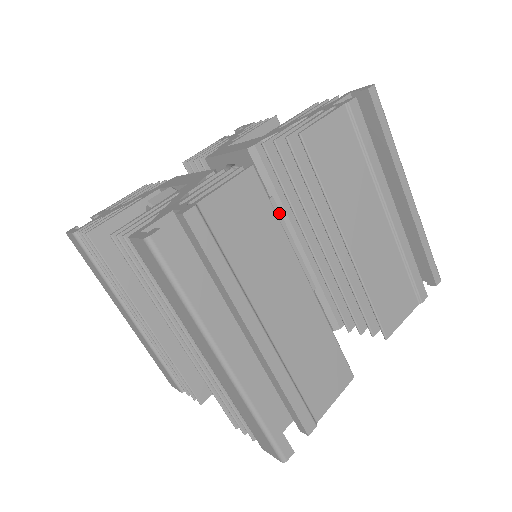
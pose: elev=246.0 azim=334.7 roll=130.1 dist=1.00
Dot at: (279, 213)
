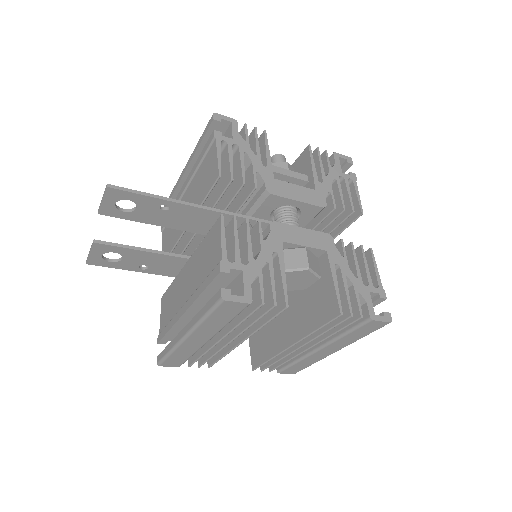
Dot at: occluded
